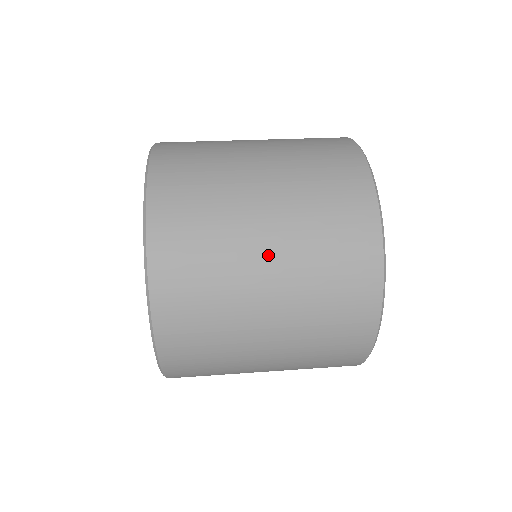
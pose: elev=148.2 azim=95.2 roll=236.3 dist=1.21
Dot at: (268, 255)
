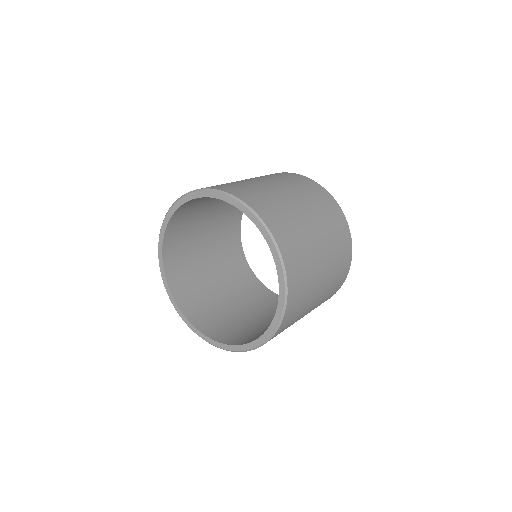
Dot at: (323, 255)
